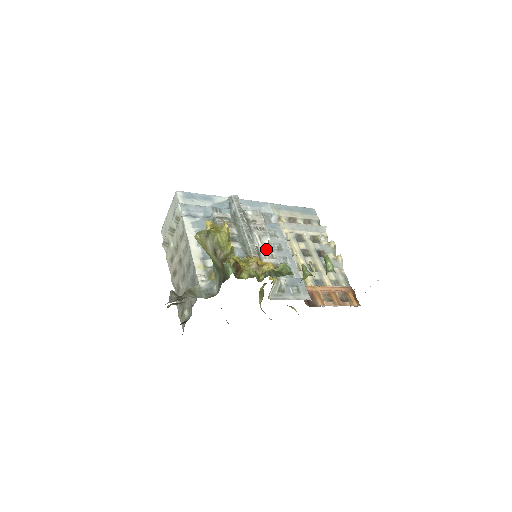
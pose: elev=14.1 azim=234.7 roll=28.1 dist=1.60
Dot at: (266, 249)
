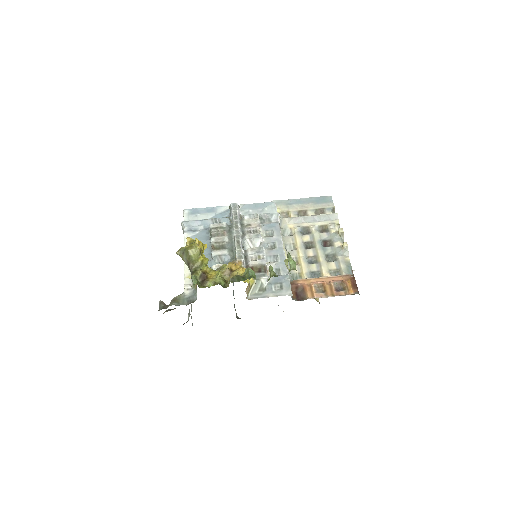
Dot at: (254, 251)
